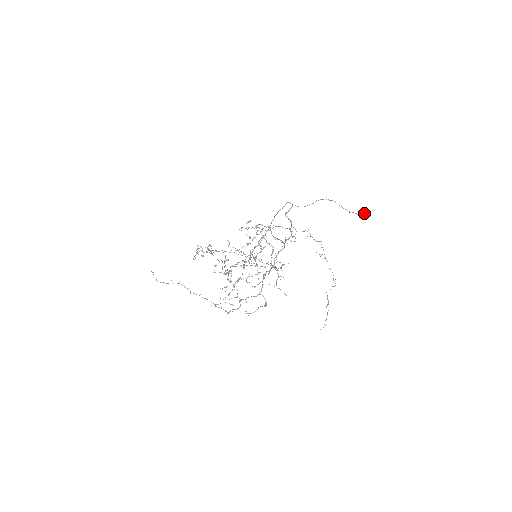
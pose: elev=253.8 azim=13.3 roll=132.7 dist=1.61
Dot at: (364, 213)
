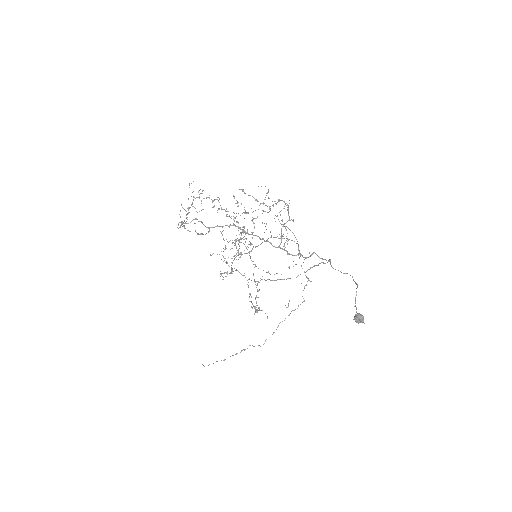
Dot at: occluded
